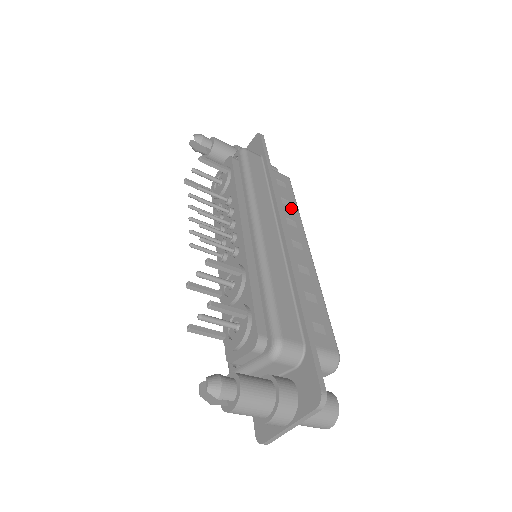
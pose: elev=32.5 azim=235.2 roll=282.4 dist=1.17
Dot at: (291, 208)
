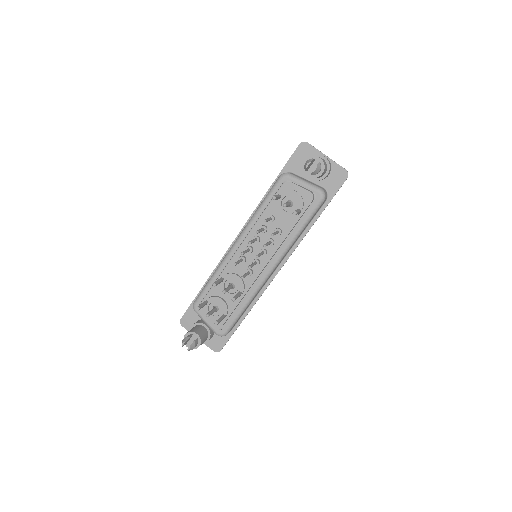
Dot at: occluded
